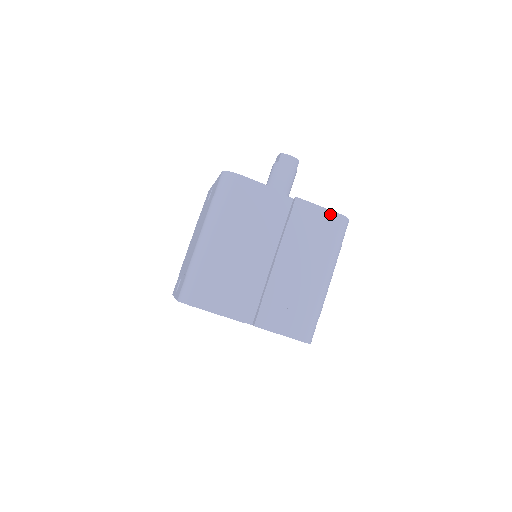
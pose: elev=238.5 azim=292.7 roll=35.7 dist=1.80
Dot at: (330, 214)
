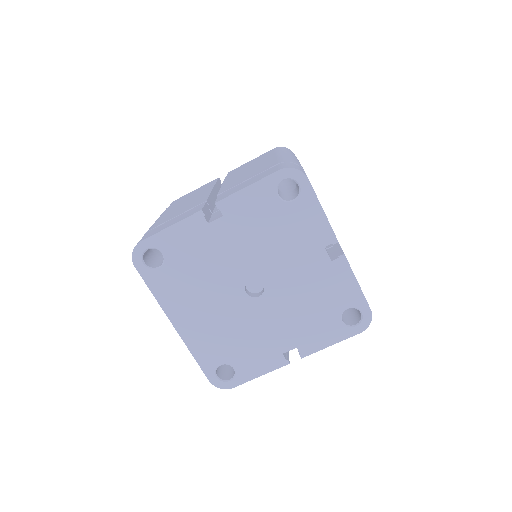
Dot at: occluded
